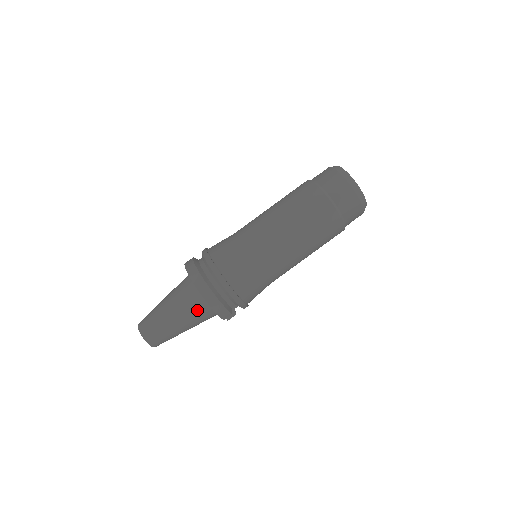
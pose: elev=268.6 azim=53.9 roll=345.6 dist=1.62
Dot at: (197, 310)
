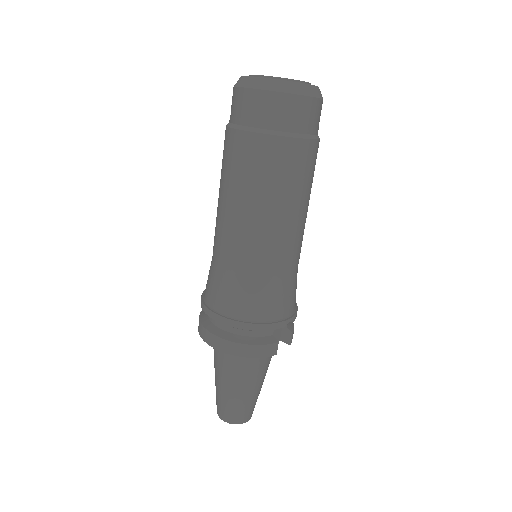
Dot at: (242, 364)
